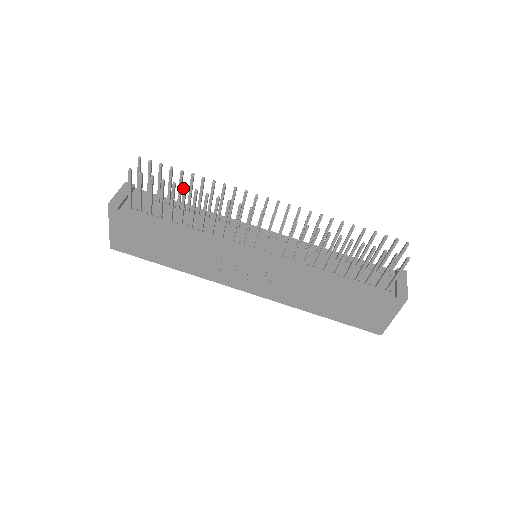
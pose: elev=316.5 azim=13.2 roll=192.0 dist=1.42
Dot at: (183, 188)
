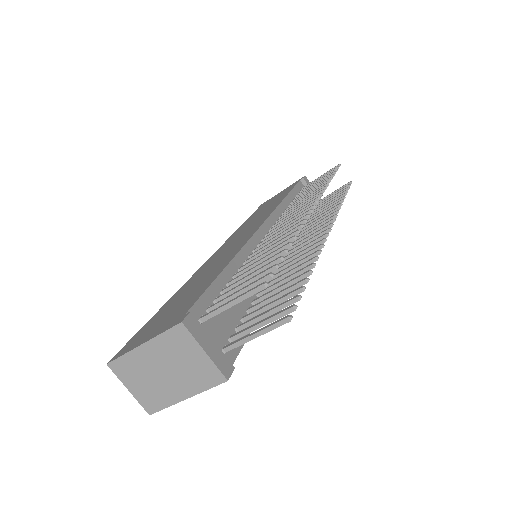
Dot at: occluded
